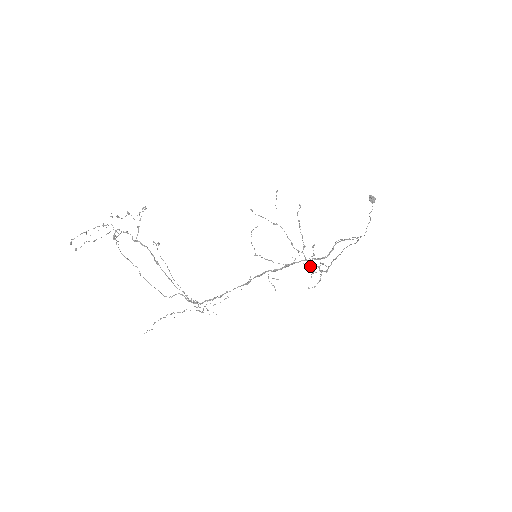
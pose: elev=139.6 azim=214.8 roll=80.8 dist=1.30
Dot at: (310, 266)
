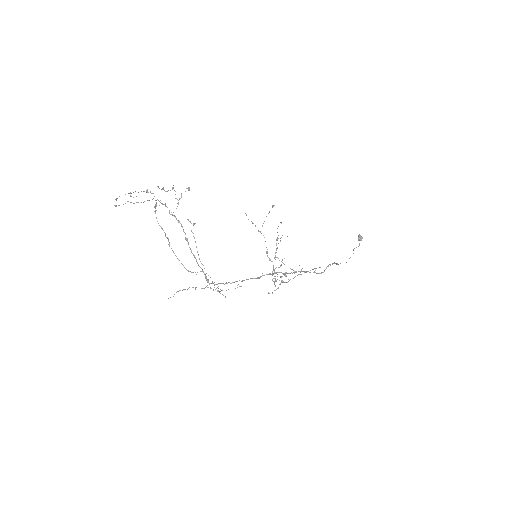
Dot at: occluded
